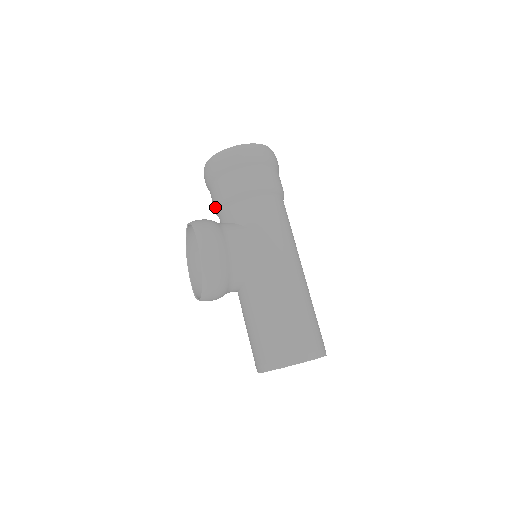
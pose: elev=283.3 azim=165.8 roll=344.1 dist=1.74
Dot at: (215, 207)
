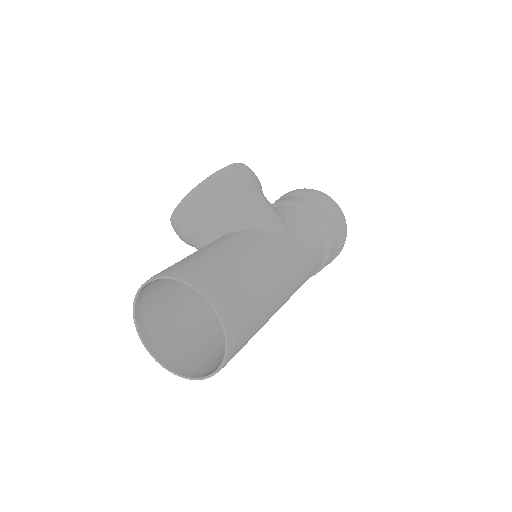
Dot at: occluded
